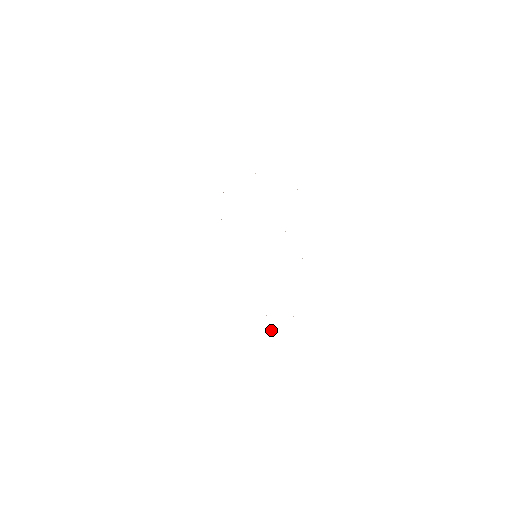
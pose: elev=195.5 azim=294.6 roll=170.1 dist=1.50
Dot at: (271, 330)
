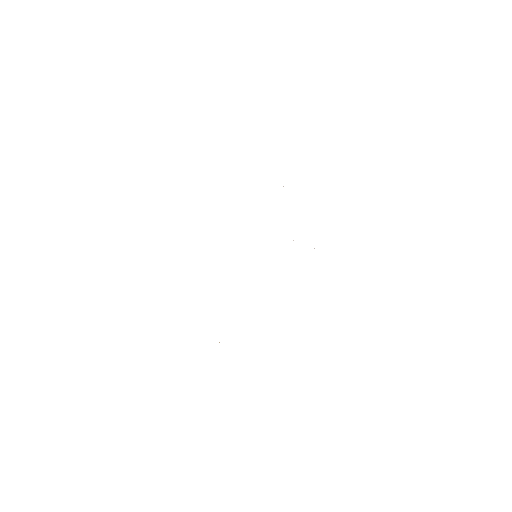
Dot at: occluded
